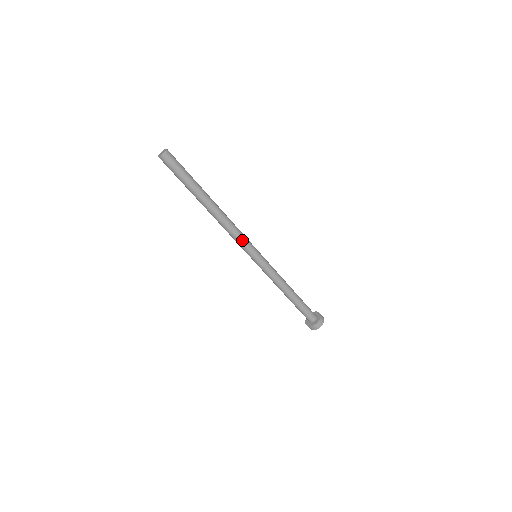
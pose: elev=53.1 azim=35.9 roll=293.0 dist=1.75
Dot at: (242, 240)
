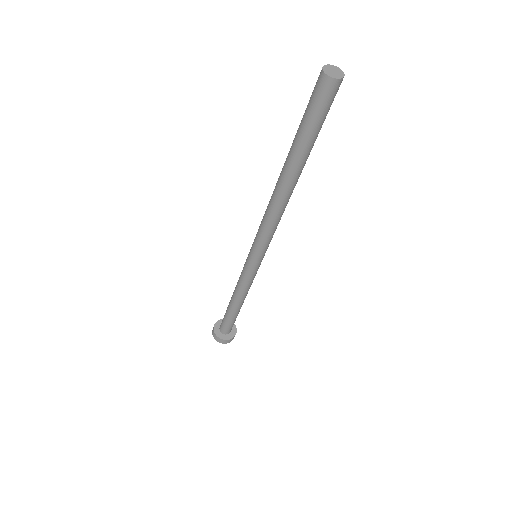
Dot at: (263, 236)
